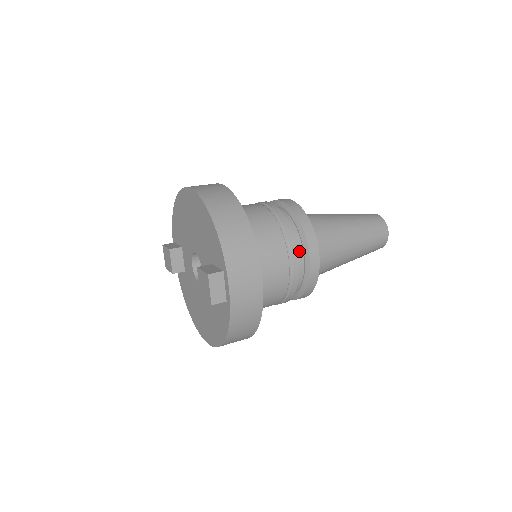
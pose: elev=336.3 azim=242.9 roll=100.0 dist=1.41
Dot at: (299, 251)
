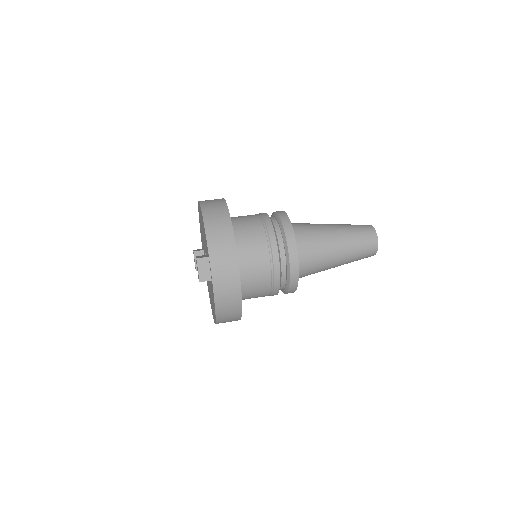
Dot at: (281, 248)
